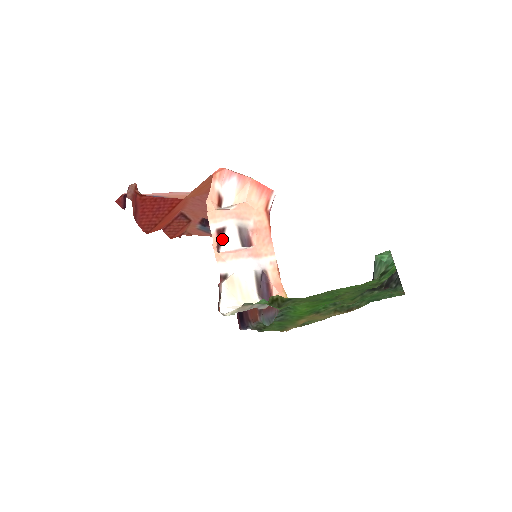
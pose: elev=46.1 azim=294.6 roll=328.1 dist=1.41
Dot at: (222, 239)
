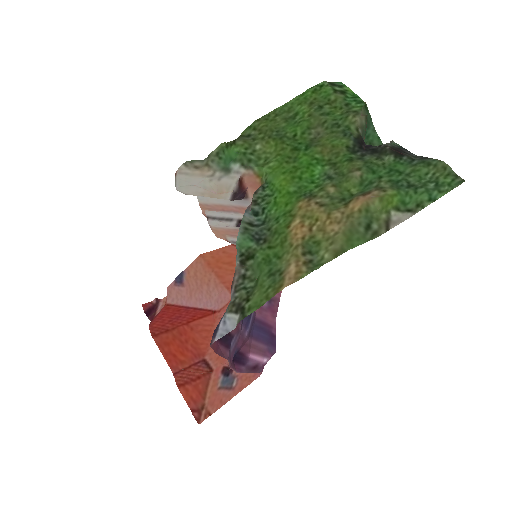
Dot at: occluded
